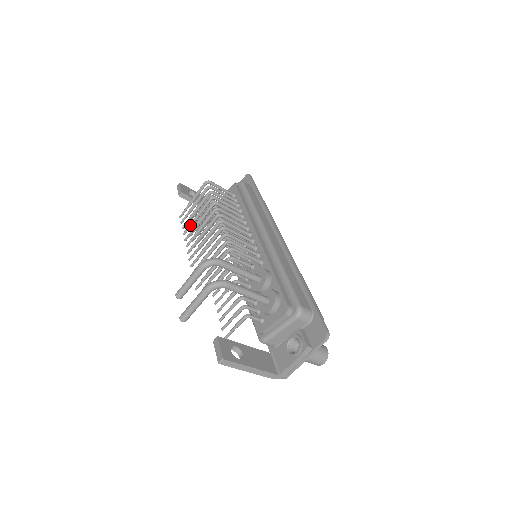
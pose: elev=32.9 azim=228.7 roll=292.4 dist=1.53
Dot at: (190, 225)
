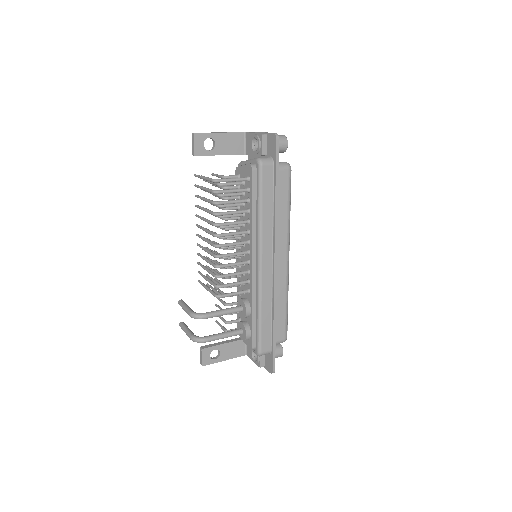
Dot at: (200, 208)
